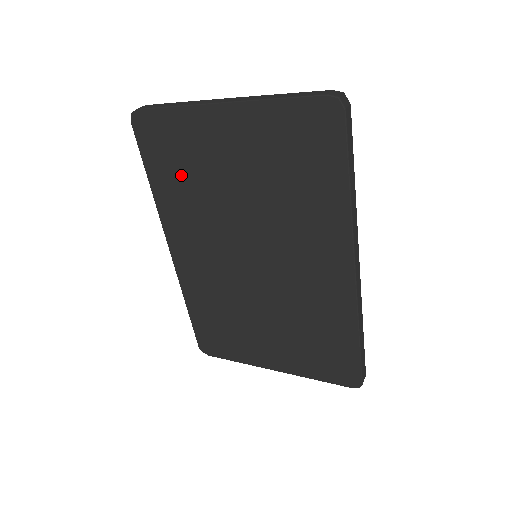
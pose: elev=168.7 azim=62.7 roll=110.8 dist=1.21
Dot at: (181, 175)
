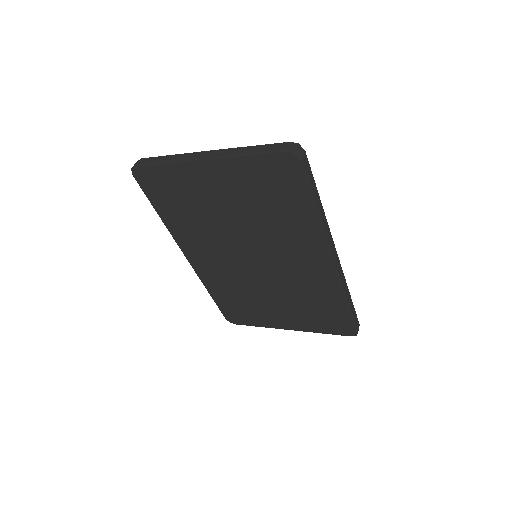
Dot at: (183, 208)
